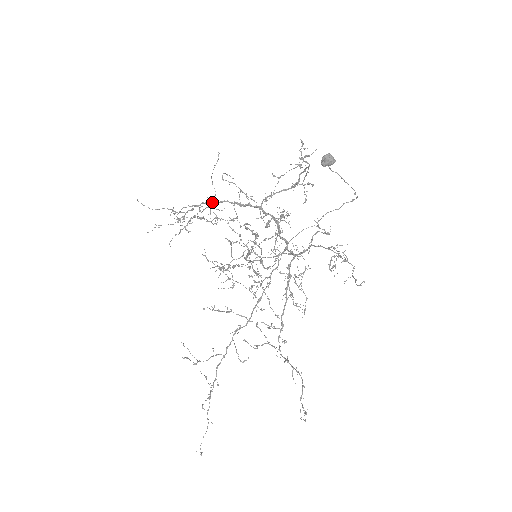
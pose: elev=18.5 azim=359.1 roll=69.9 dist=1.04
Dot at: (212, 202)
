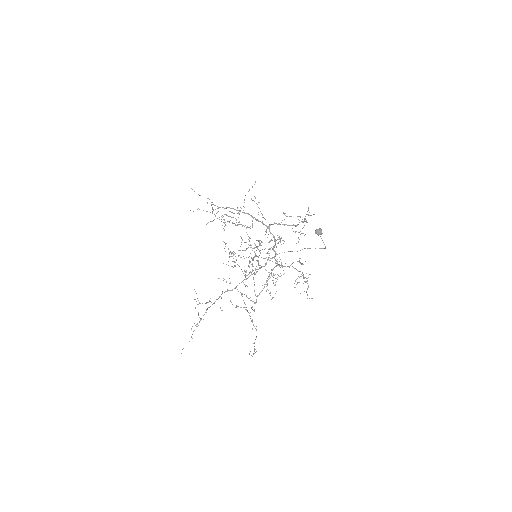
Dot at: occluded
